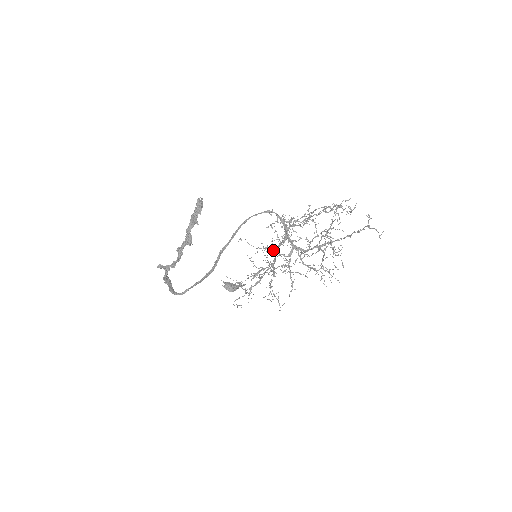
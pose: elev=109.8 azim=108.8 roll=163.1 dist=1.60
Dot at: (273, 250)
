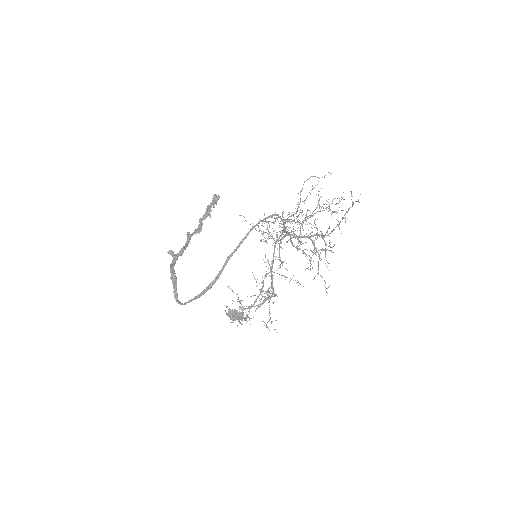
Dot at: occluded
